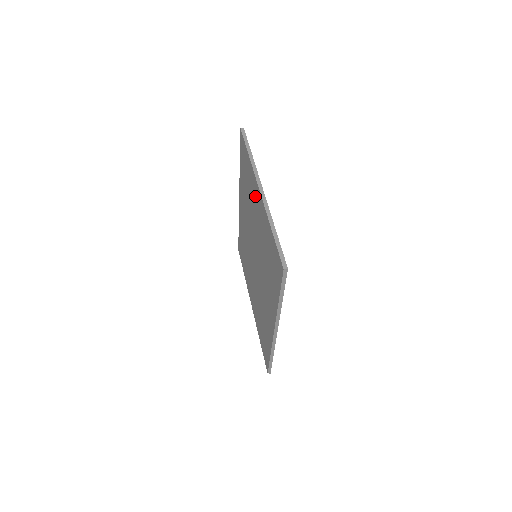
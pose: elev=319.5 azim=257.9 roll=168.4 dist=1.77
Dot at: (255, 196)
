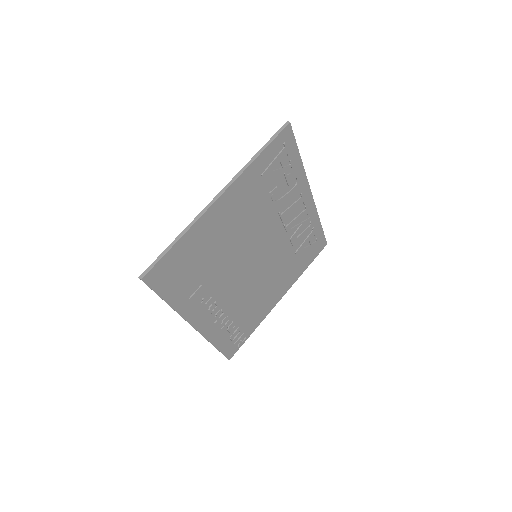
Dot at: occluded
